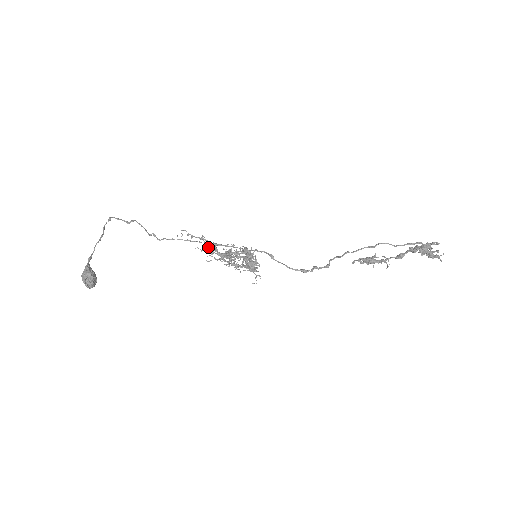
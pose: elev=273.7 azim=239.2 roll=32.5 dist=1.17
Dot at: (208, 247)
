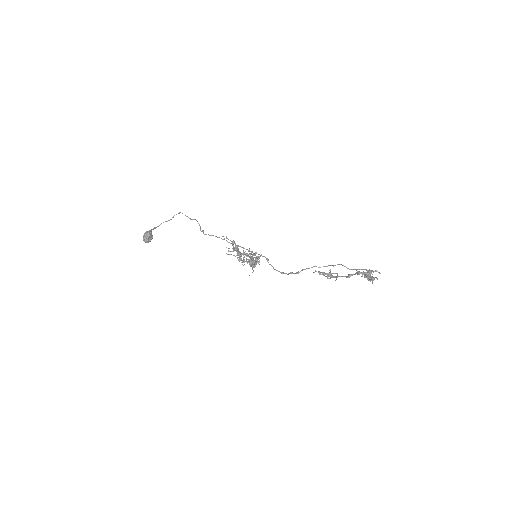
Dot at: (233, 247)
